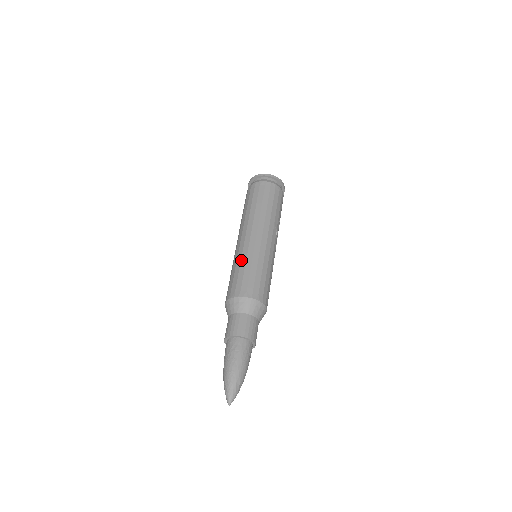
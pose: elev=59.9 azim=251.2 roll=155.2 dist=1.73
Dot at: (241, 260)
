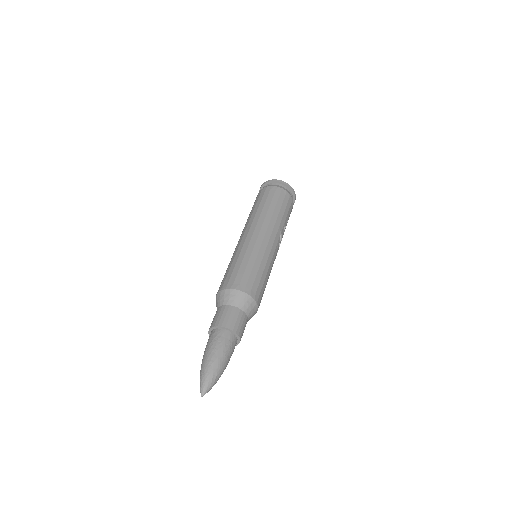
Dot at: (239, 255)
